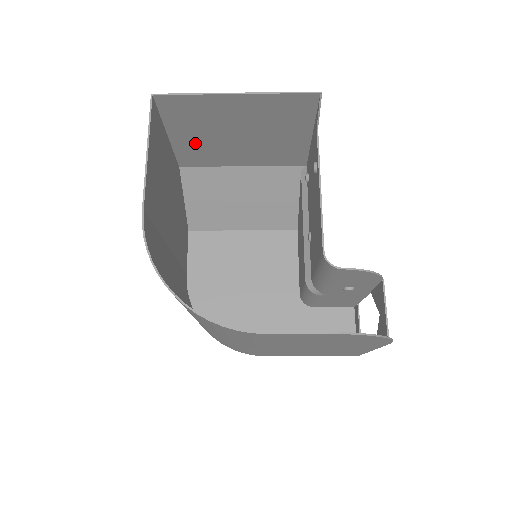
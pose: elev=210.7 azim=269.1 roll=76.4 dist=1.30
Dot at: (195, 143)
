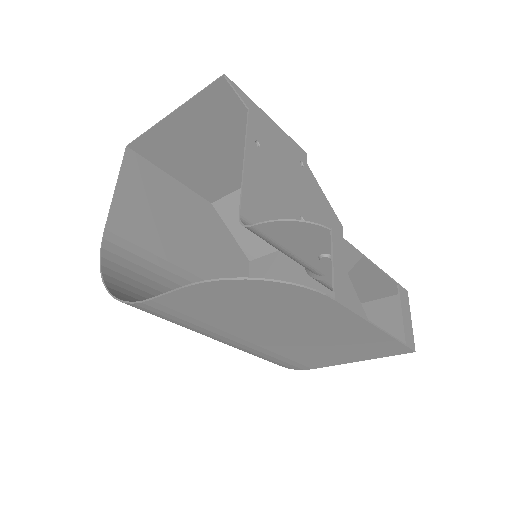
Dot at: (196, 175)
